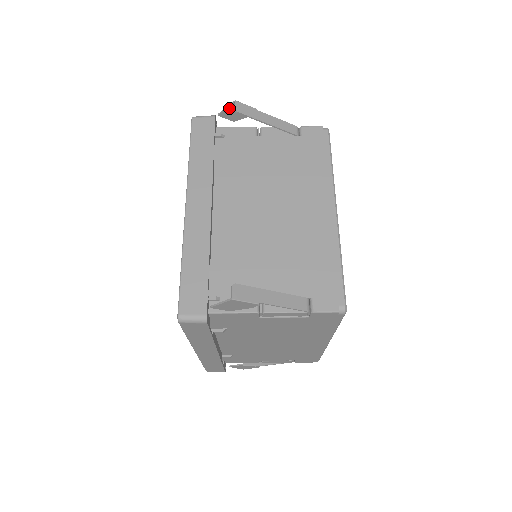
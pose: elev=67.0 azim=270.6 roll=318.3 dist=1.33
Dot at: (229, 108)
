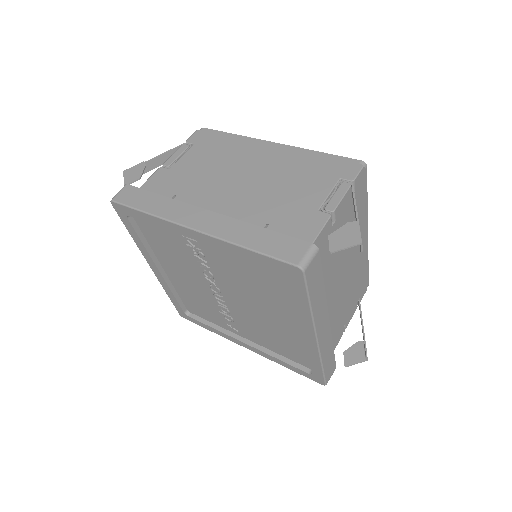
Dot at: occluded
